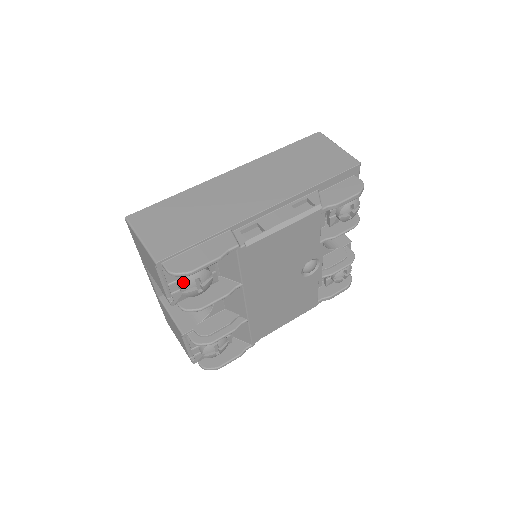
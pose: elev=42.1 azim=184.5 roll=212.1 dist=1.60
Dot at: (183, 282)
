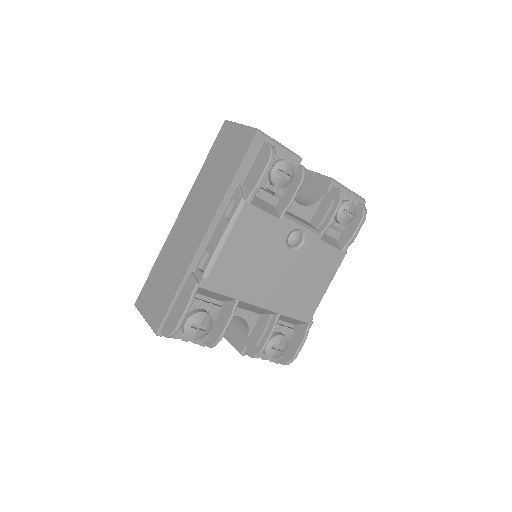
Dot at: (185, 334)
